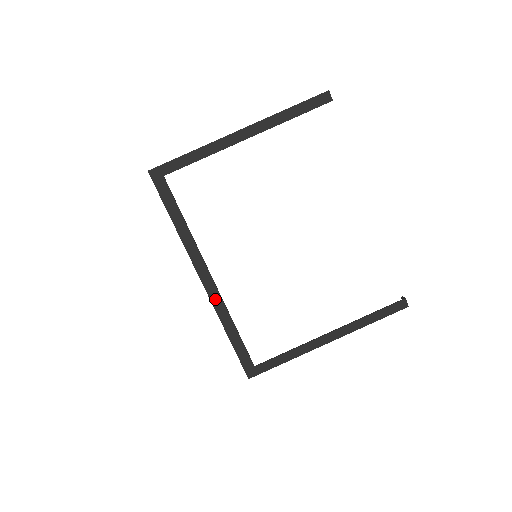
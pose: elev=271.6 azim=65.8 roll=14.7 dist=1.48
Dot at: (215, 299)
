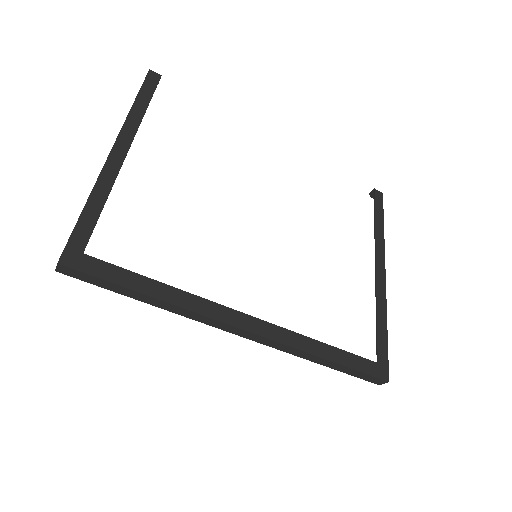
Dot at: (276, 335)
